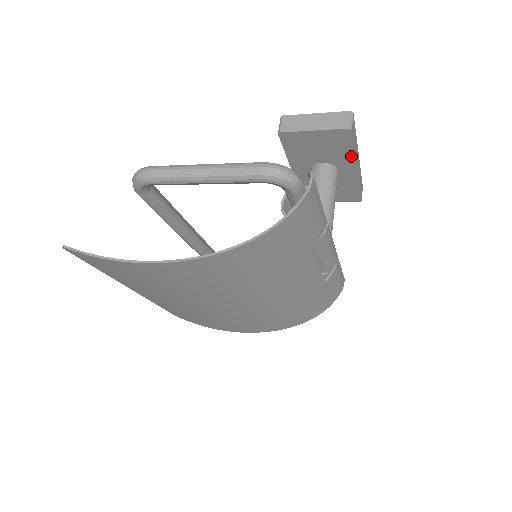
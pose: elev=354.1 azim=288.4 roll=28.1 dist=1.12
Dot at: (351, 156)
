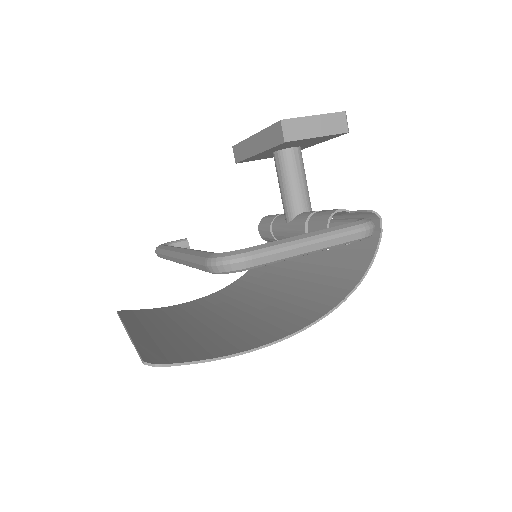
Dot at: (323, 141)
